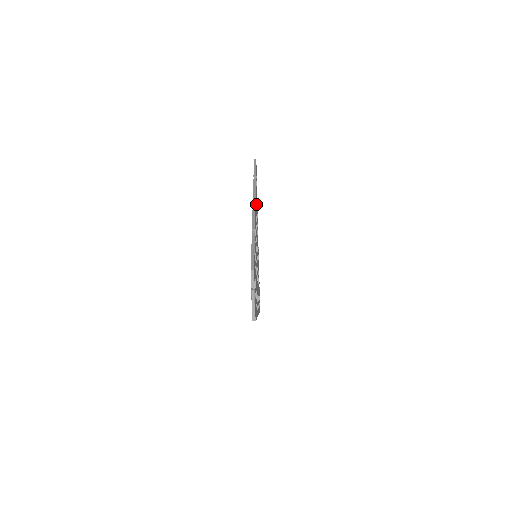
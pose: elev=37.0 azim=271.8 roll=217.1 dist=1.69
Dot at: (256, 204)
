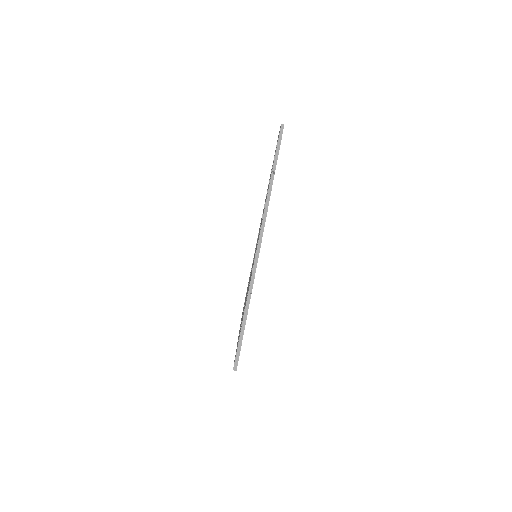
Dot at: occluded
